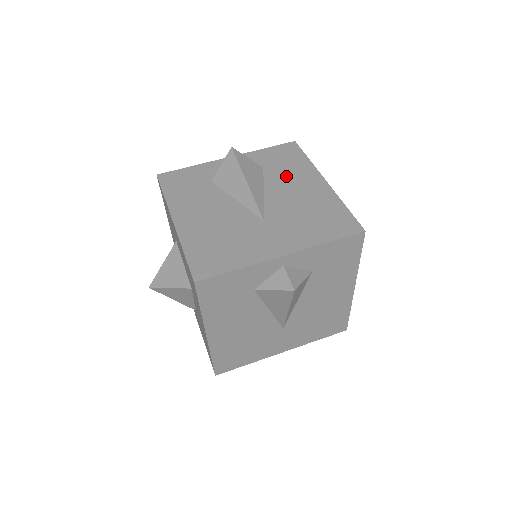
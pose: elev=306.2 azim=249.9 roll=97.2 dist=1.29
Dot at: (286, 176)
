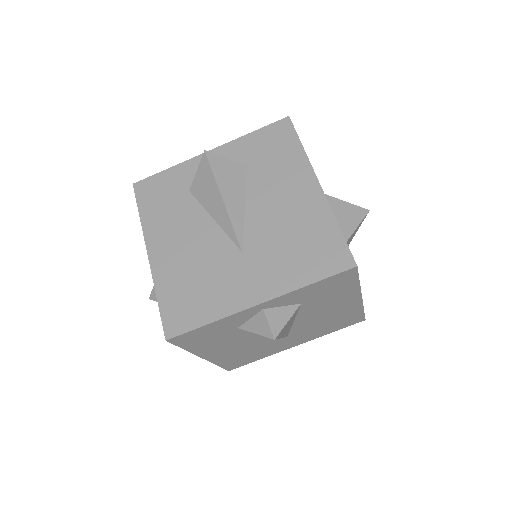
Dot at: (323, 305)
